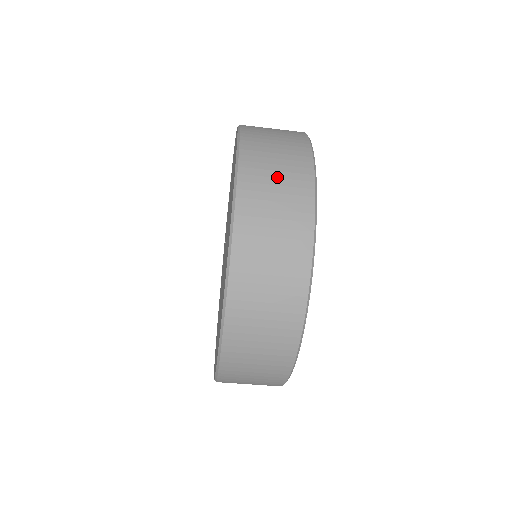
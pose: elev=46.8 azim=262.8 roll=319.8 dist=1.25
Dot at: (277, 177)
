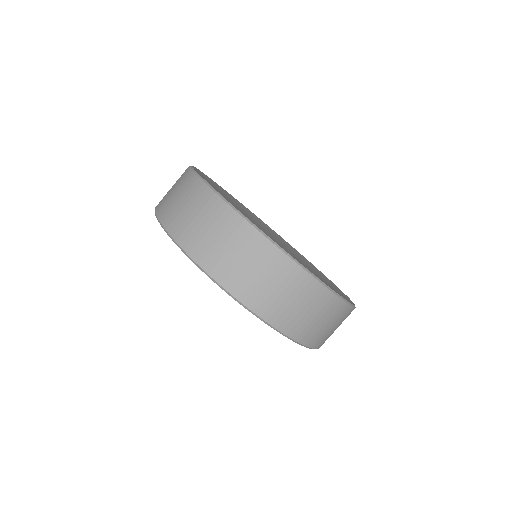
Dot at: (177, 197)
